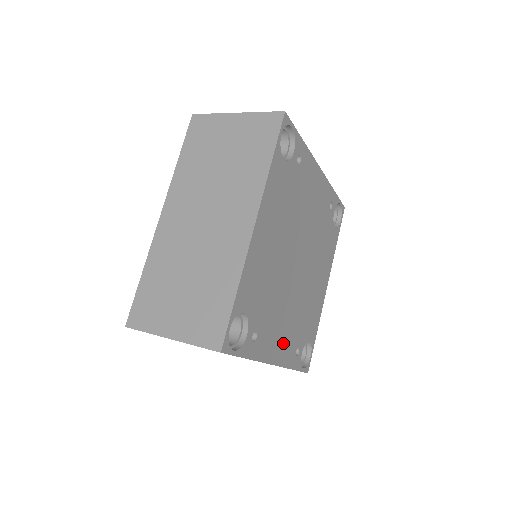
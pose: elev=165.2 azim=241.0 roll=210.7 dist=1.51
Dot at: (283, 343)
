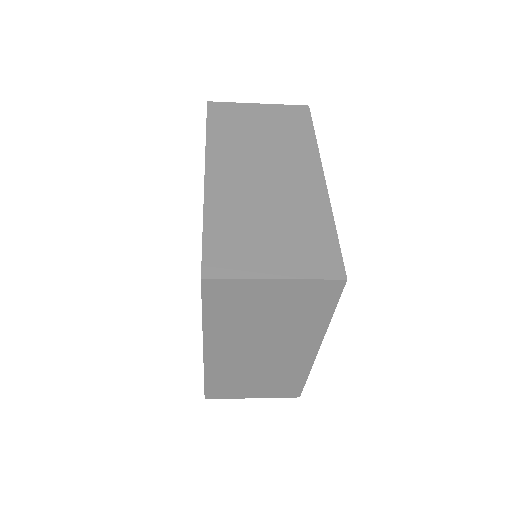
Dot at: occluded
